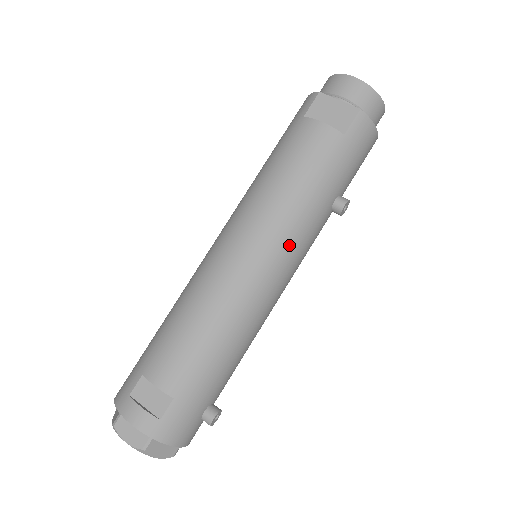
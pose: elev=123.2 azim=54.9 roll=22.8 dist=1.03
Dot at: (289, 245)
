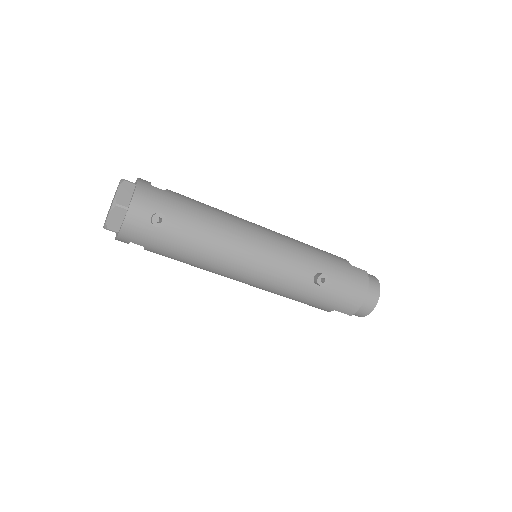
Dot at: (284, 245)
